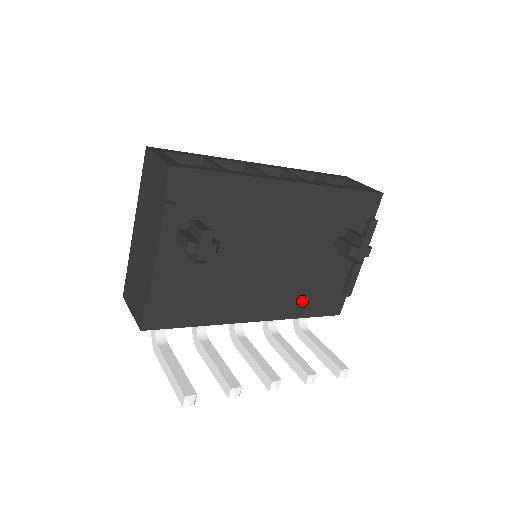
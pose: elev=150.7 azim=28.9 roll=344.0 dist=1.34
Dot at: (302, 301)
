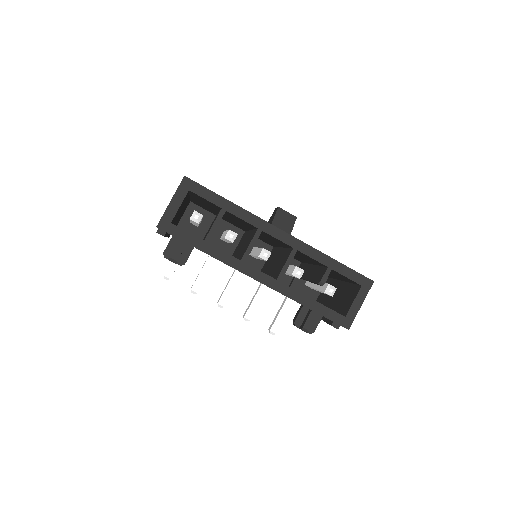
Dot at: occluded
